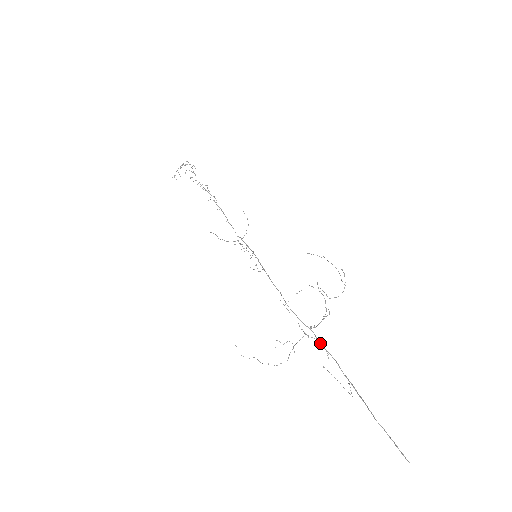
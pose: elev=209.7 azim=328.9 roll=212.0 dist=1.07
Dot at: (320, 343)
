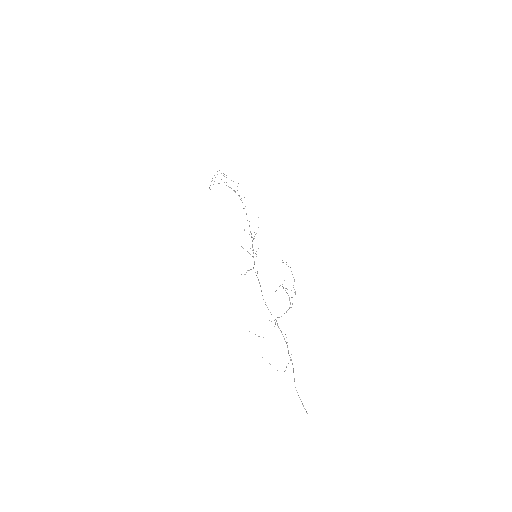
Dot at: (280, 330)
